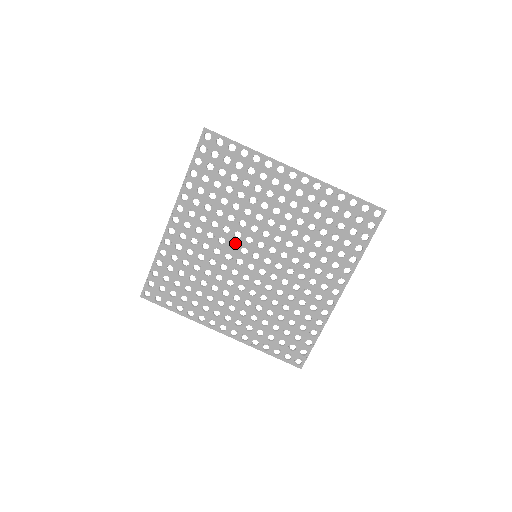
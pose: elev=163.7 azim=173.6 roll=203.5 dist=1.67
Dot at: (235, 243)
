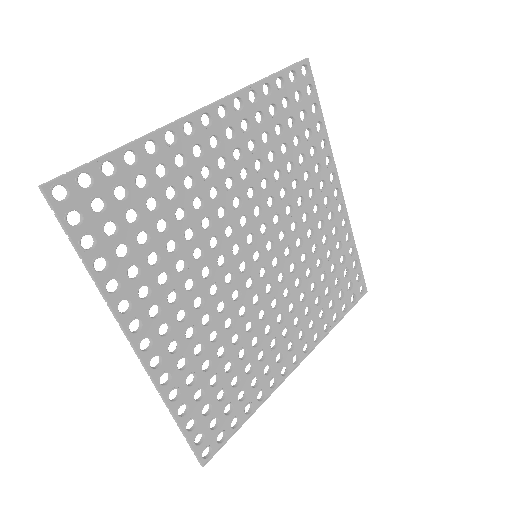
Dot at: occluded
